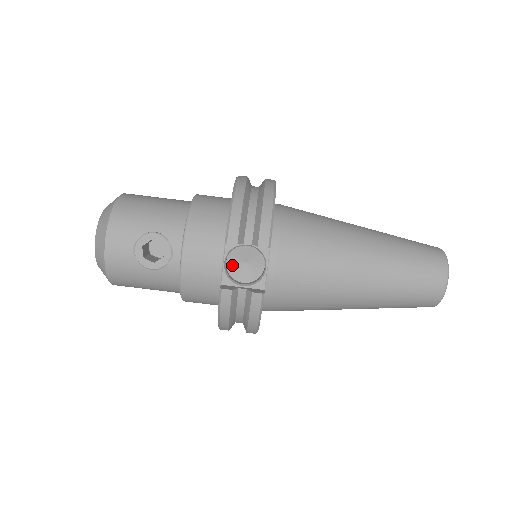
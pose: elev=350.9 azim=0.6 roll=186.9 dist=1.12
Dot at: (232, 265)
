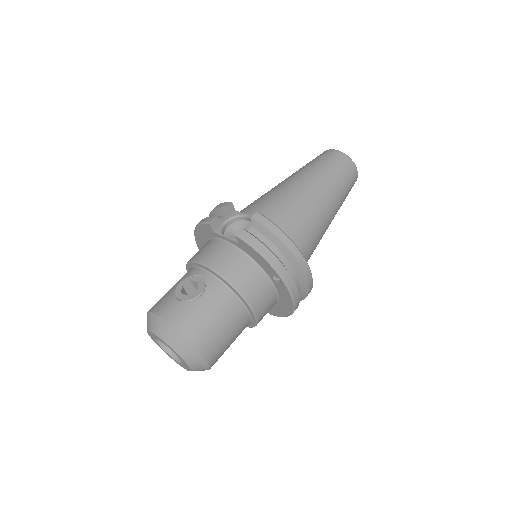
Dot at: occluded
